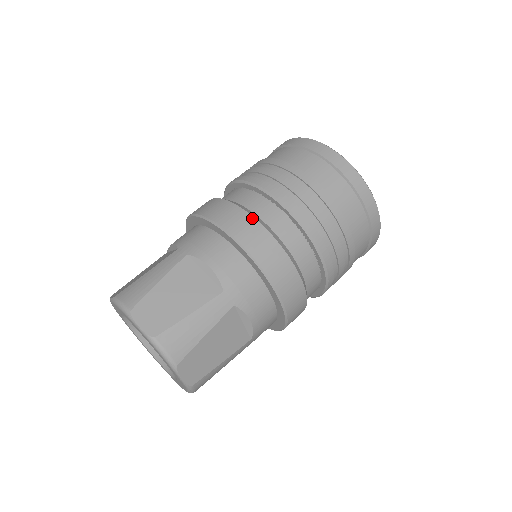
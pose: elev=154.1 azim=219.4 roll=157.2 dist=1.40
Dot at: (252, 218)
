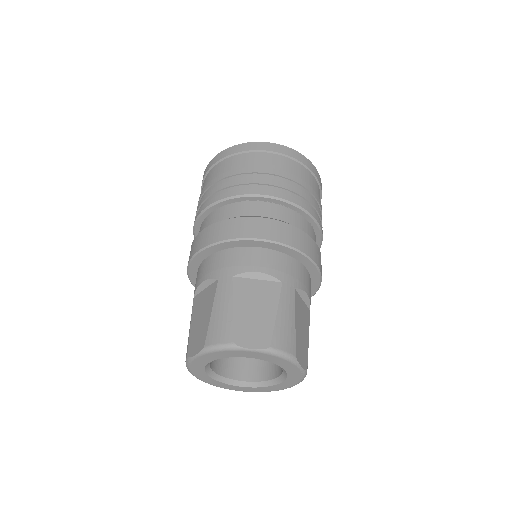
Dot at: (258, 218)
